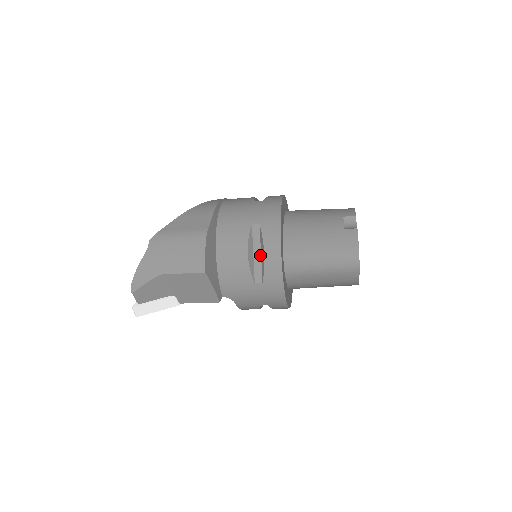
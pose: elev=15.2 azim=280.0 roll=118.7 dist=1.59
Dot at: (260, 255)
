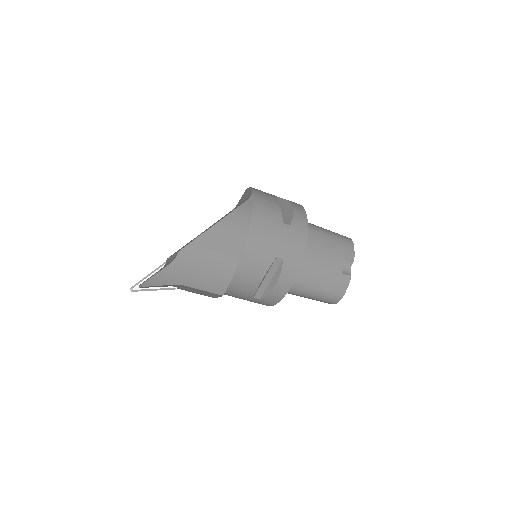
Dot at: (270, 280)
